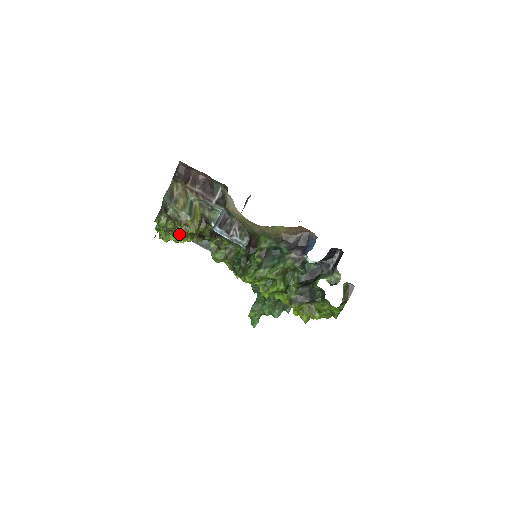
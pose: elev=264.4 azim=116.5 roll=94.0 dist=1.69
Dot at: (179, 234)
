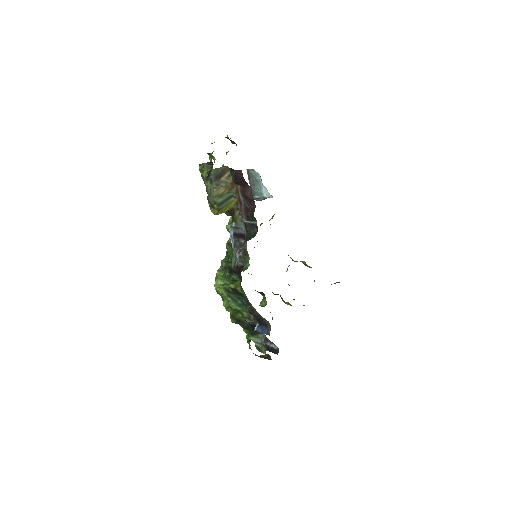
Dot at: occluded
